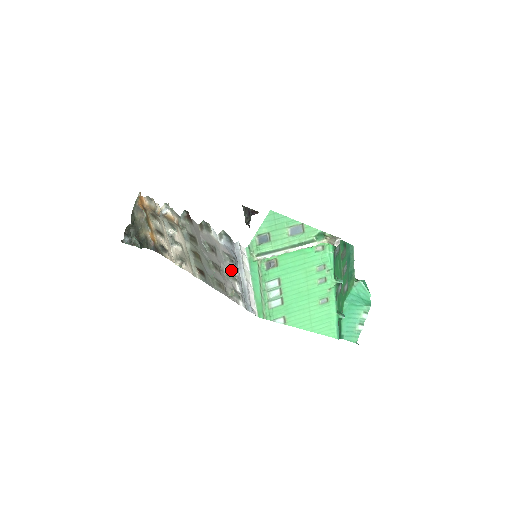
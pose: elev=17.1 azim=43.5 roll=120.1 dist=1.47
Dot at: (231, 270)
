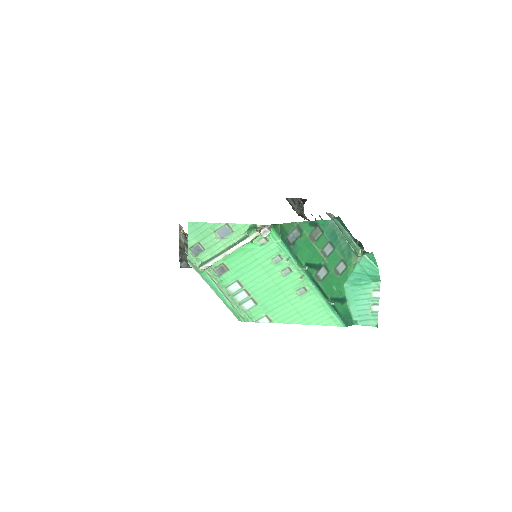
Dot at: occluded
